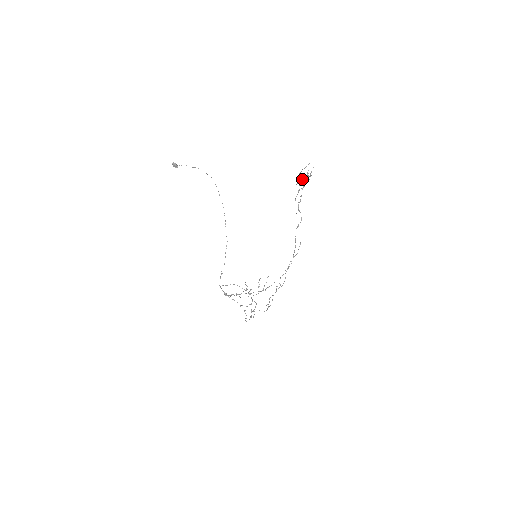
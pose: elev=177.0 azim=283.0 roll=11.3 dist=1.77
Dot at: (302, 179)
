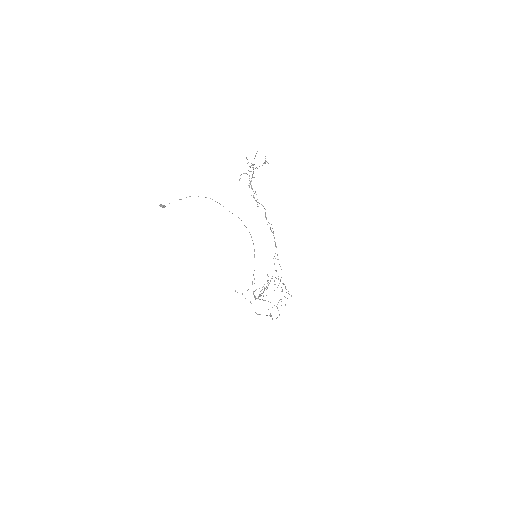
Dot at: (243, 173)
